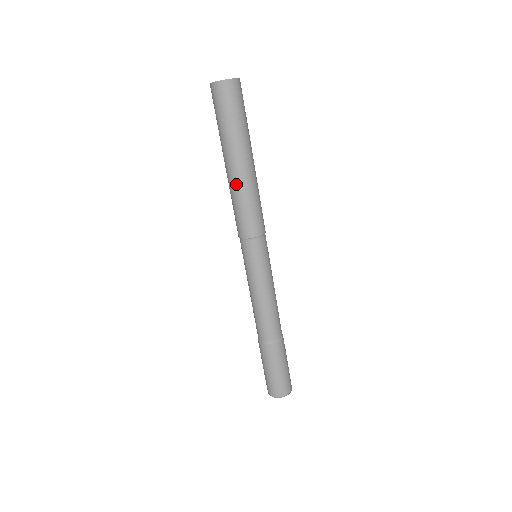
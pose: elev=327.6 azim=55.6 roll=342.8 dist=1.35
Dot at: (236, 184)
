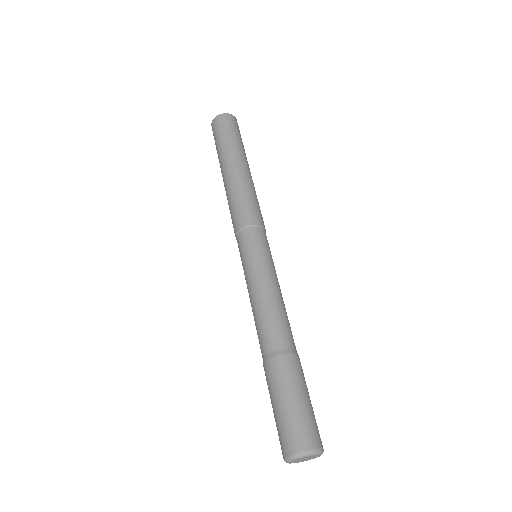
Dot at: (232, 181)
